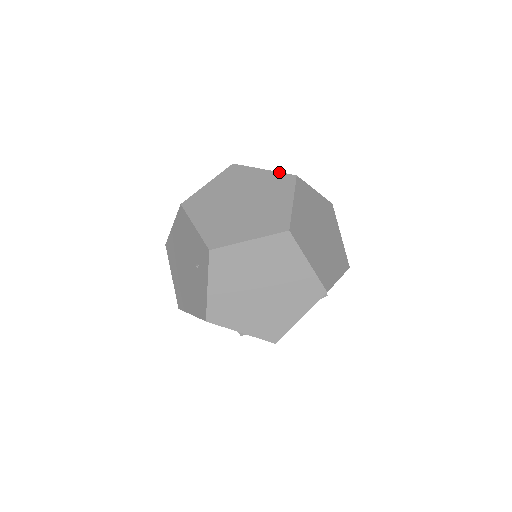
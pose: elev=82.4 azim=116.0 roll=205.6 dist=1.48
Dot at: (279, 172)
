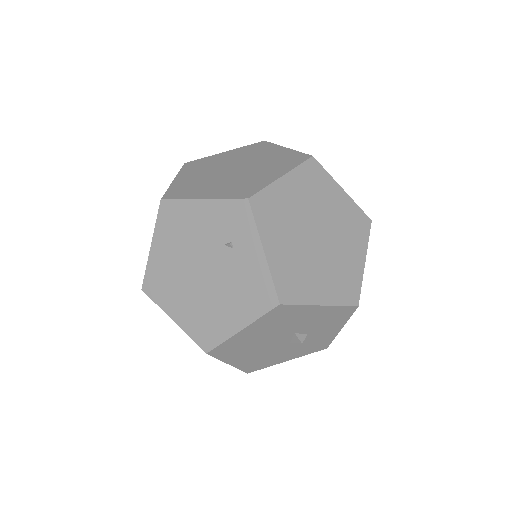
Dot at: (244, 146)
